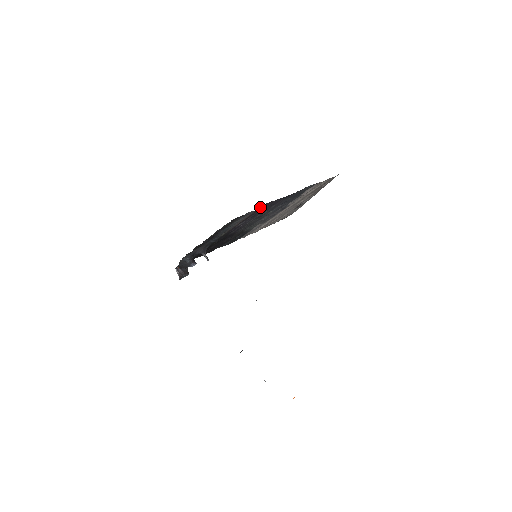
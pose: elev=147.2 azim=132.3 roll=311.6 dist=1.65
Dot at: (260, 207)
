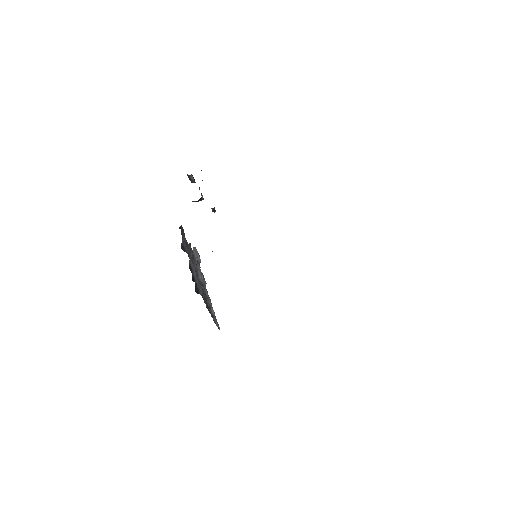
Dot at: occluded
